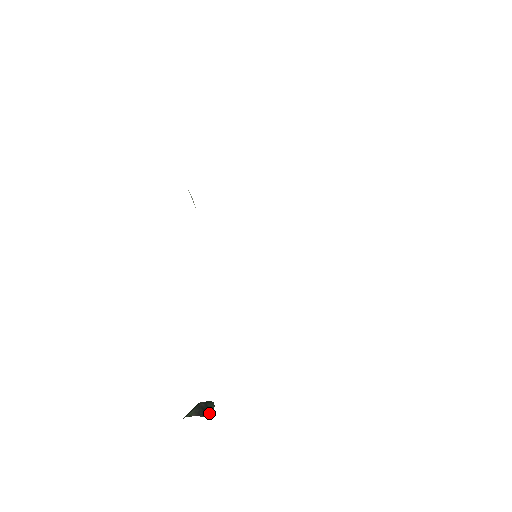
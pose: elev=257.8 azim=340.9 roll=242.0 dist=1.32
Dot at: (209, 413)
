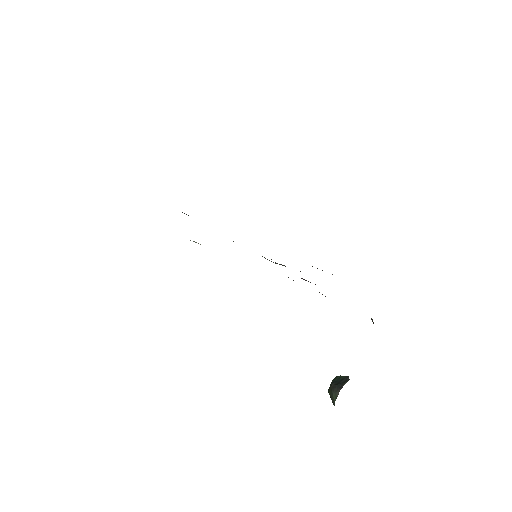
Dot at: (344, 379)
